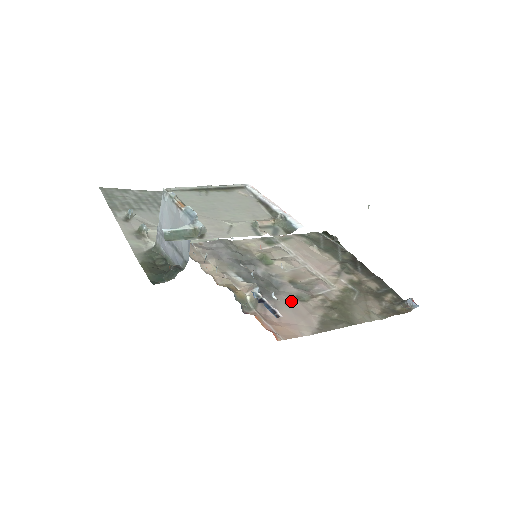
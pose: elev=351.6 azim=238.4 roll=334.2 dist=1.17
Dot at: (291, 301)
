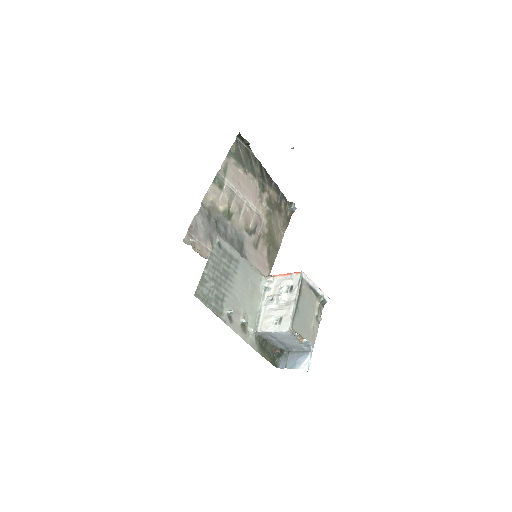
Dot at: (254, 254)
